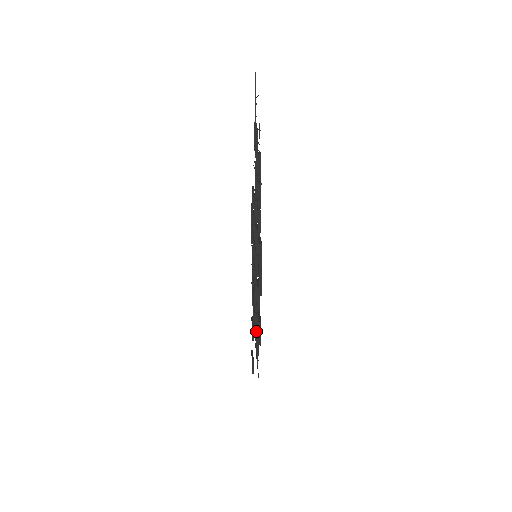
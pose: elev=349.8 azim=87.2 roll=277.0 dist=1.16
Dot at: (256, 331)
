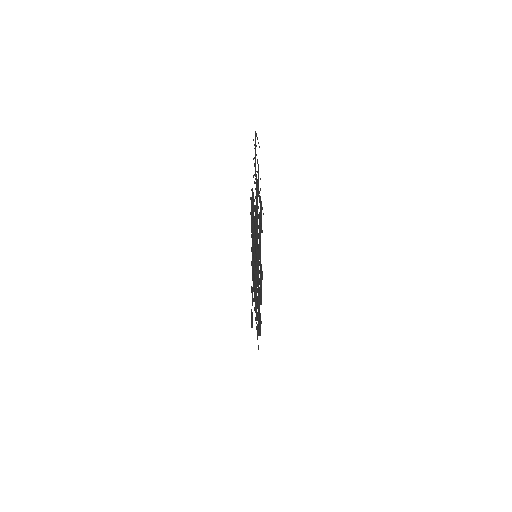
Dot at: (256, 311)
